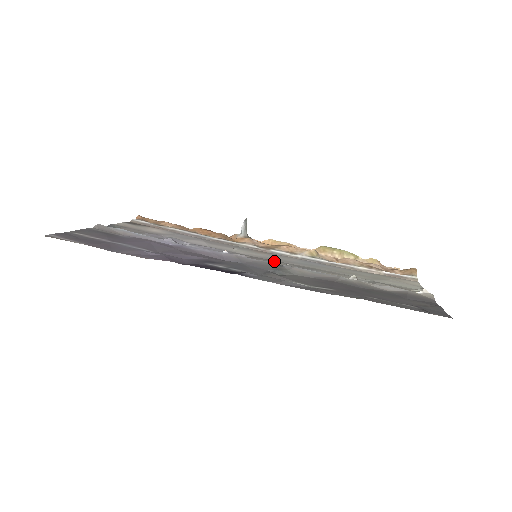
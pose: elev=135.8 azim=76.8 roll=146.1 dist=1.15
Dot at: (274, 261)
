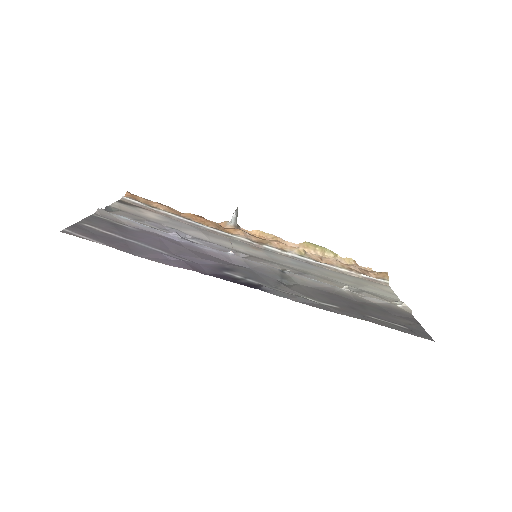
Dot at: (273, 263)
